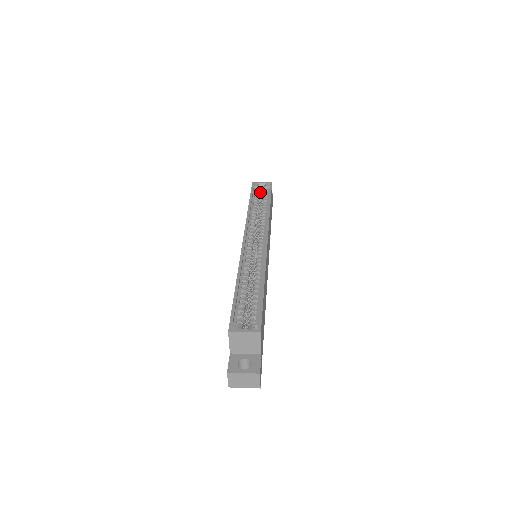
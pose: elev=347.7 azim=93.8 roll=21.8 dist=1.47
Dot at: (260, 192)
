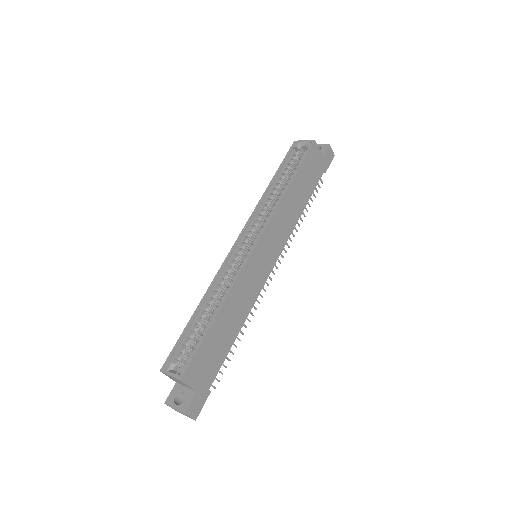
Dot at: (301, 154)
